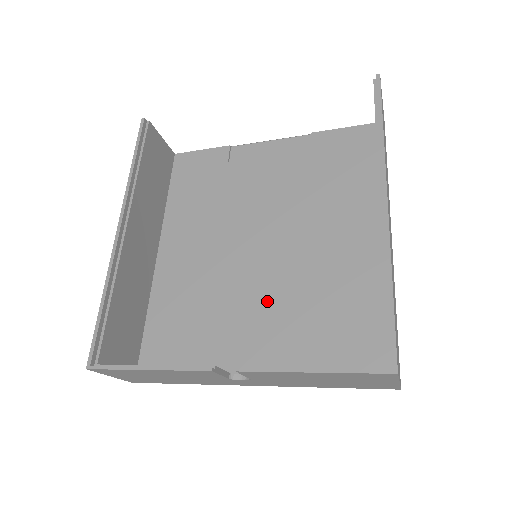
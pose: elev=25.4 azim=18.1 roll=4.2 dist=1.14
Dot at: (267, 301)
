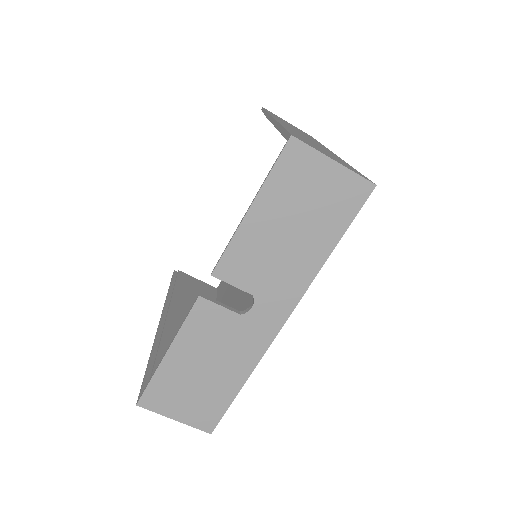
Dot at: occluded
